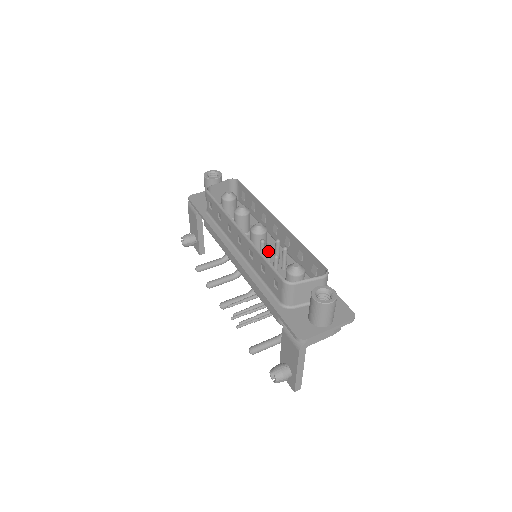
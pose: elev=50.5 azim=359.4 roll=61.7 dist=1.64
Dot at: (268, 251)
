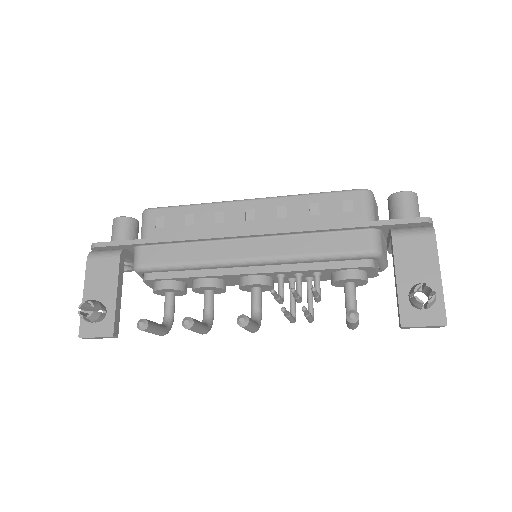
Dot at: occluded
